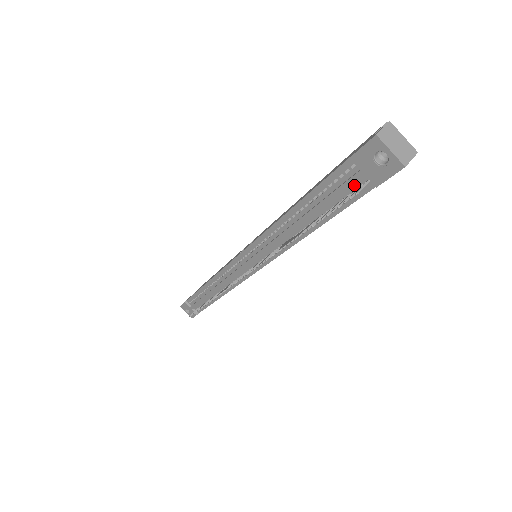
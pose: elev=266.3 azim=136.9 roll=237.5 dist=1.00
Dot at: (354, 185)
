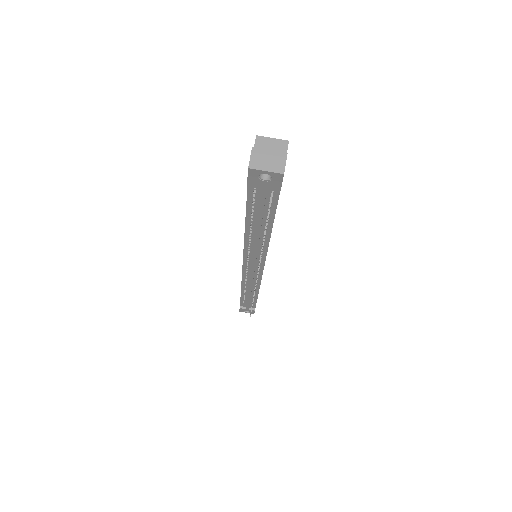
Dot at: (267, 196)
